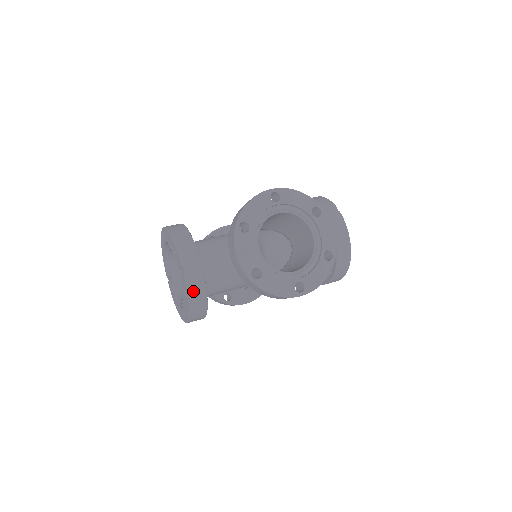
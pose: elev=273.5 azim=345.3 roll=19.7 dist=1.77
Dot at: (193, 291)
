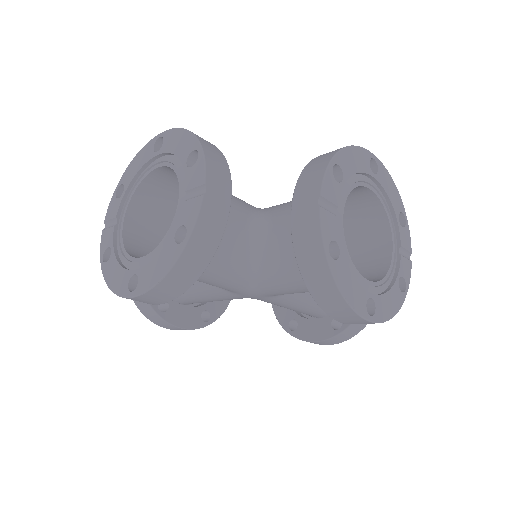
Dot at: (201, 235)
